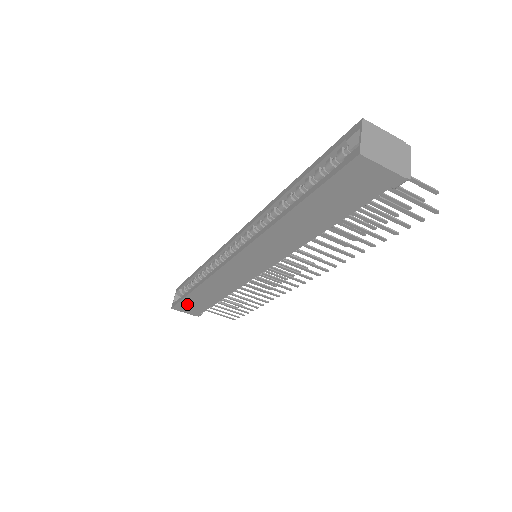
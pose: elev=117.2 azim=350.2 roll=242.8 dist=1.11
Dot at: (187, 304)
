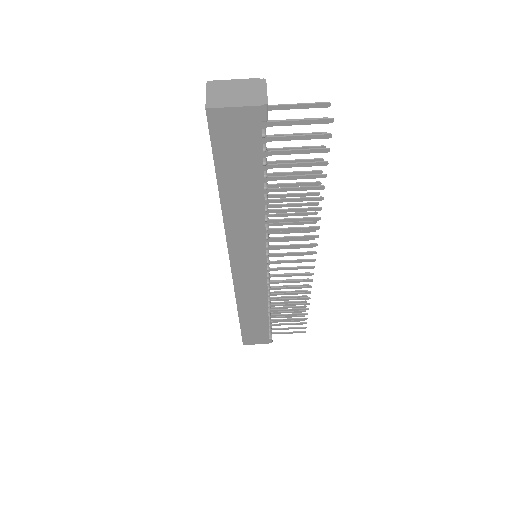
Dot at: (249, 334)
